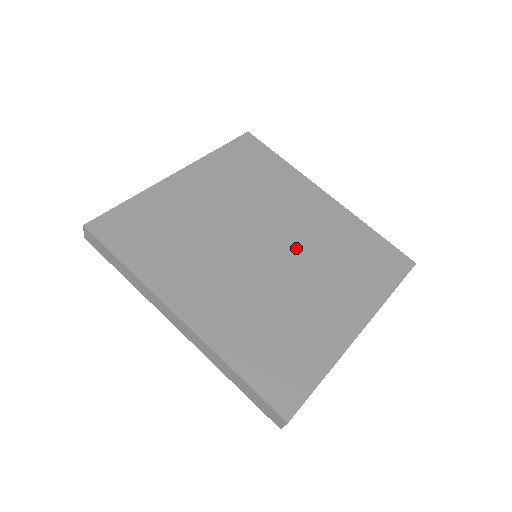
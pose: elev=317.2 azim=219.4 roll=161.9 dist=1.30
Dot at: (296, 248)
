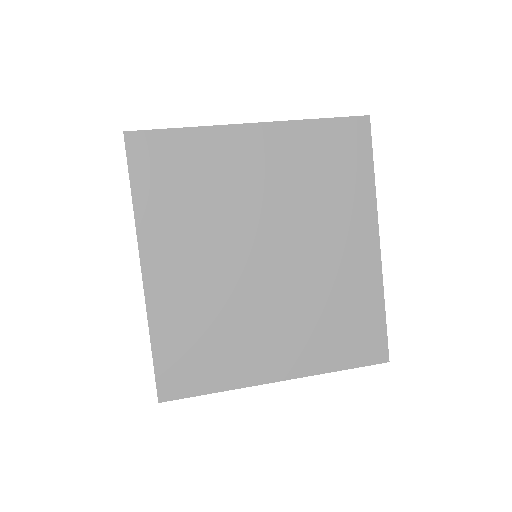
Dot at: (294, 277)
